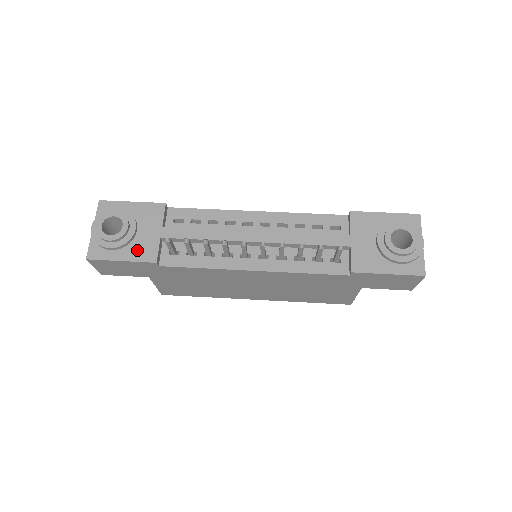
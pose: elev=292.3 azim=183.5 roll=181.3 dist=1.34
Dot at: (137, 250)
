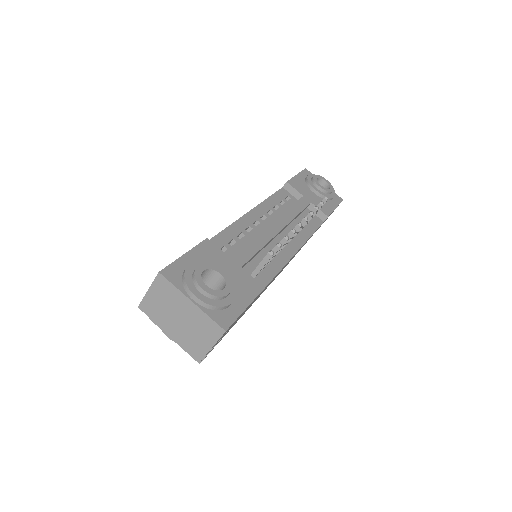
Dot at: (243, 289)
